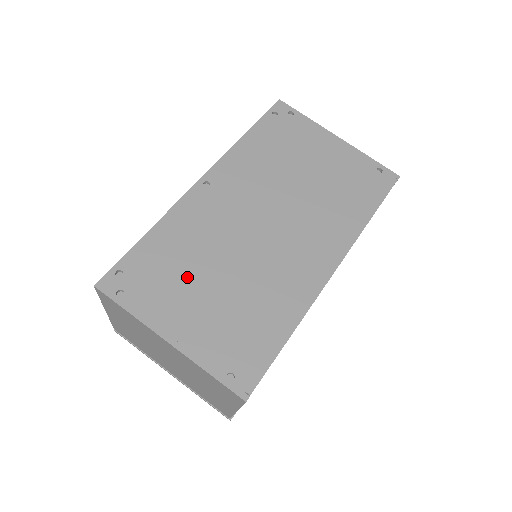
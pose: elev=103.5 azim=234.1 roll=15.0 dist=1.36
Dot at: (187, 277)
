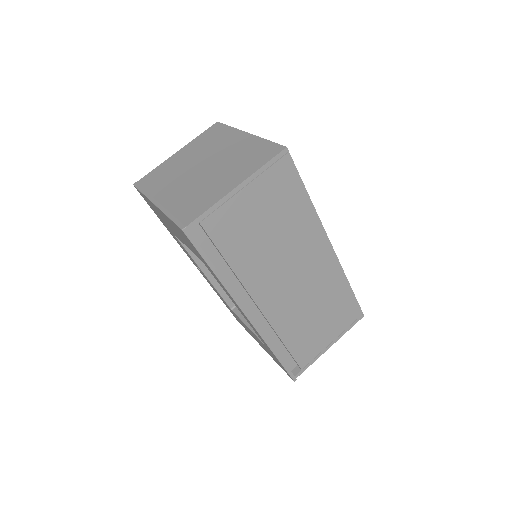
Dot at: occluded
